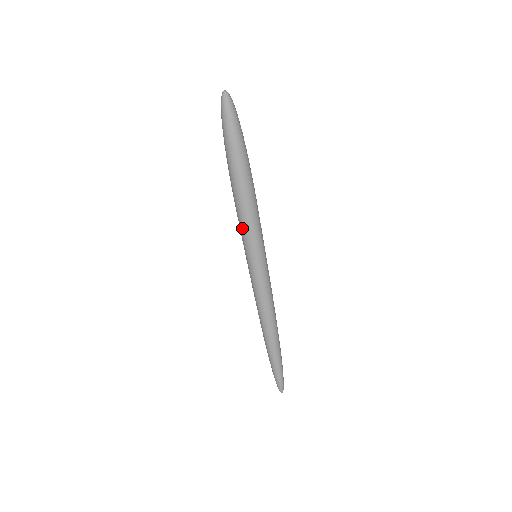
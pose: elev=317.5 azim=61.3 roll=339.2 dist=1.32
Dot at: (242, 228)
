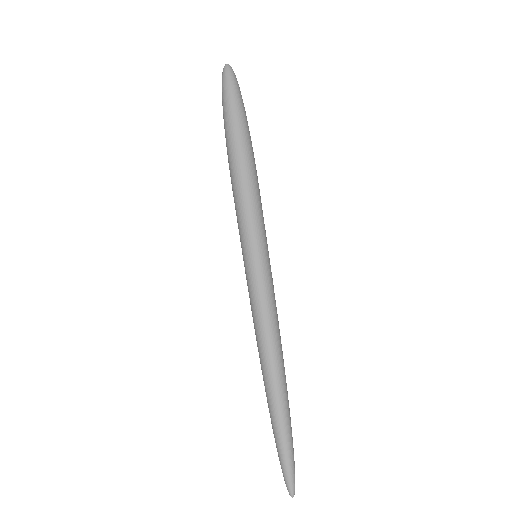
Dot at: (237, 213)
